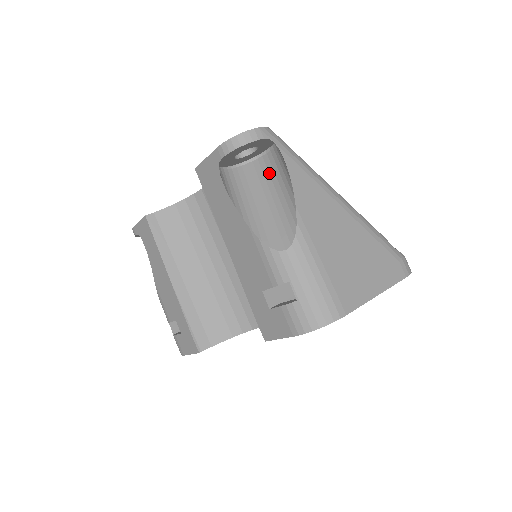
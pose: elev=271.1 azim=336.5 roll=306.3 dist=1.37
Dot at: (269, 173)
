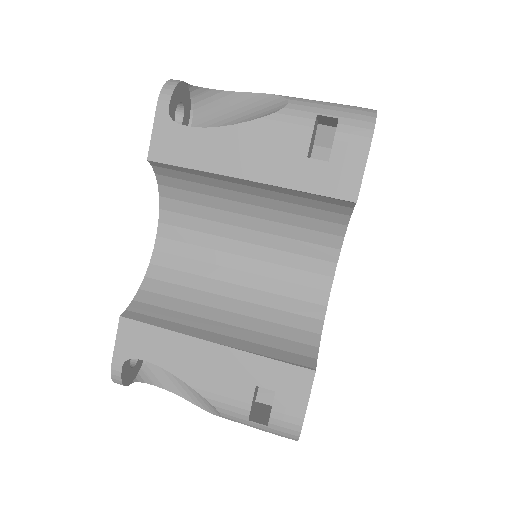
Dot at: (209, 125)
